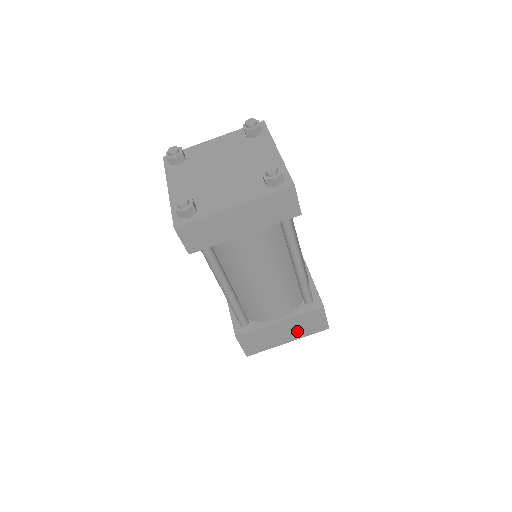
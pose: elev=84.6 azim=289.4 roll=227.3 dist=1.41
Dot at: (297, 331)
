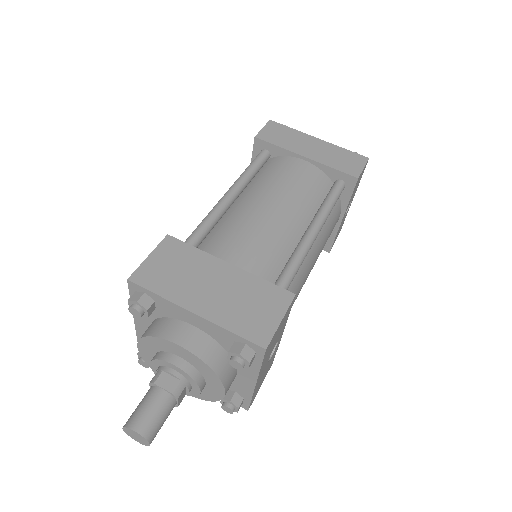
Dot at: (227, 304)
